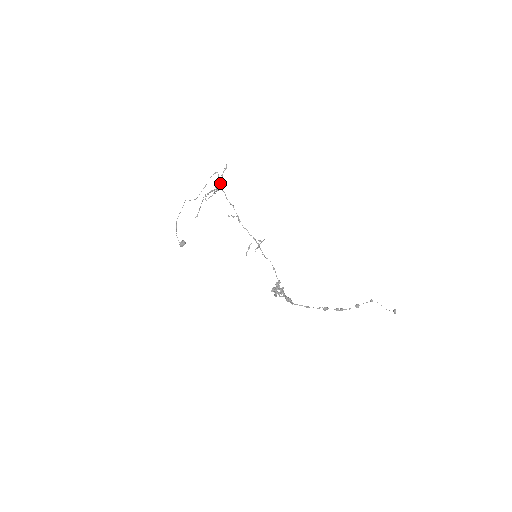
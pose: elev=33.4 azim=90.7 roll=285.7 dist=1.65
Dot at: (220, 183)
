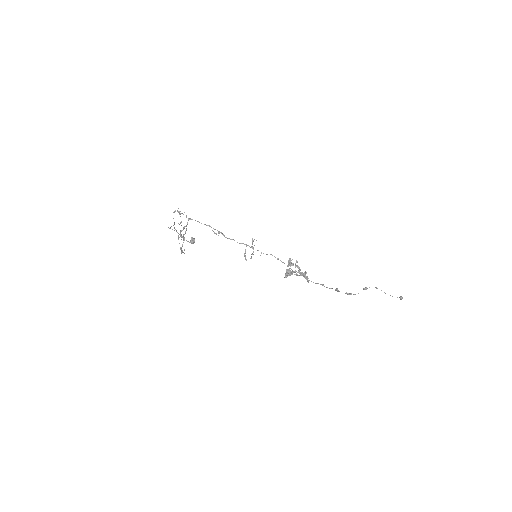
Dot at: occluded
